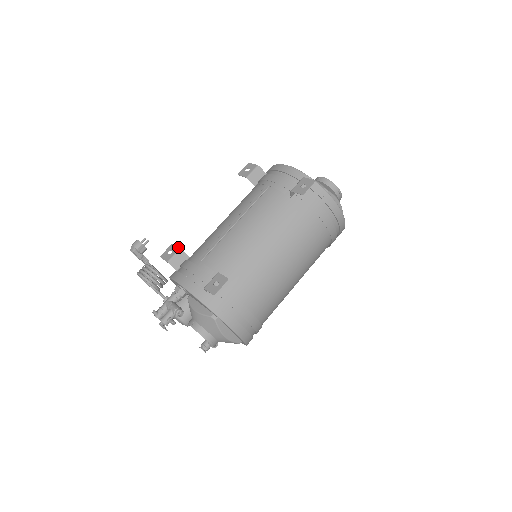
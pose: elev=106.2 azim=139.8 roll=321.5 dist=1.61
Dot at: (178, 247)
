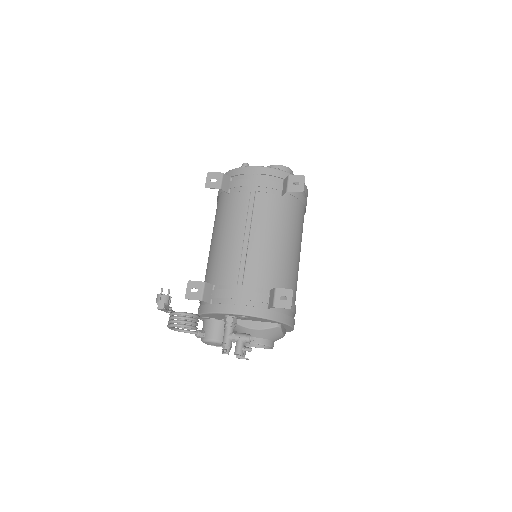
Dot at: (201, 282)
